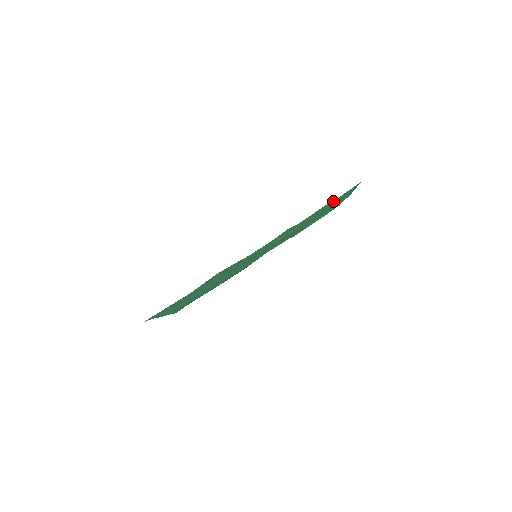
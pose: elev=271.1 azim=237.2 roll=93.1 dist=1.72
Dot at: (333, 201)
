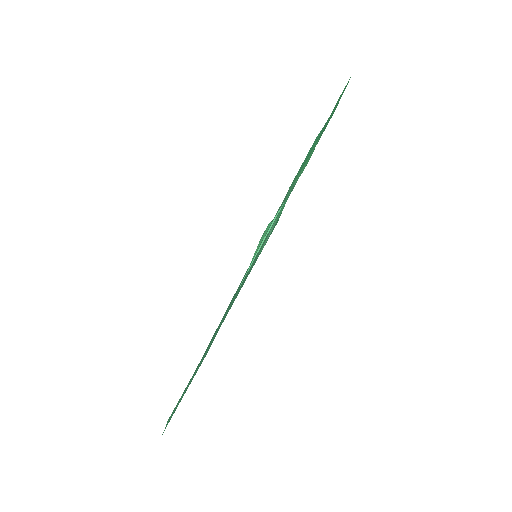
Dot at: (329, 120)
